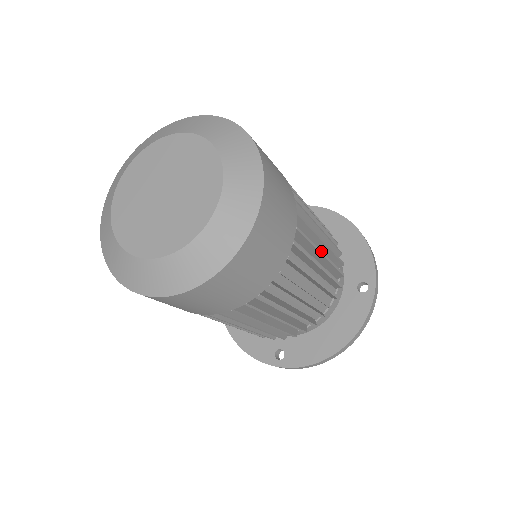
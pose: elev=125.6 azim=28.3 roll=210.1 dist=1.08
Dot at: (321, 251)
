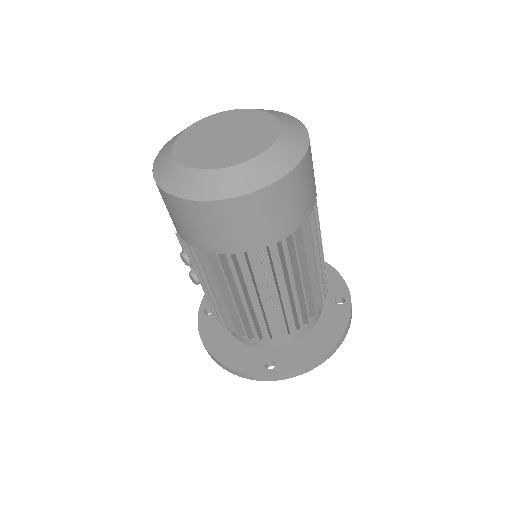
Dot at: occluded
